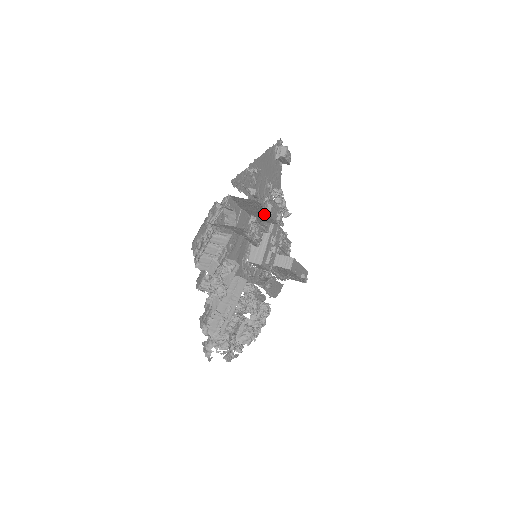
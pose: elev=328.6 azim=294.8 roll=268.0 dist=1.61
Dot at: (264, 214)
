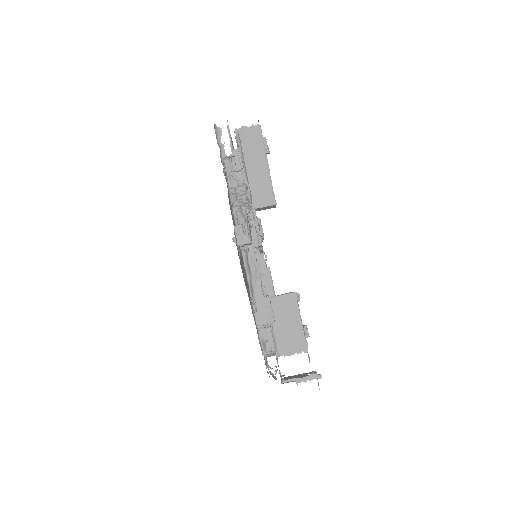
Dot at: occluded
